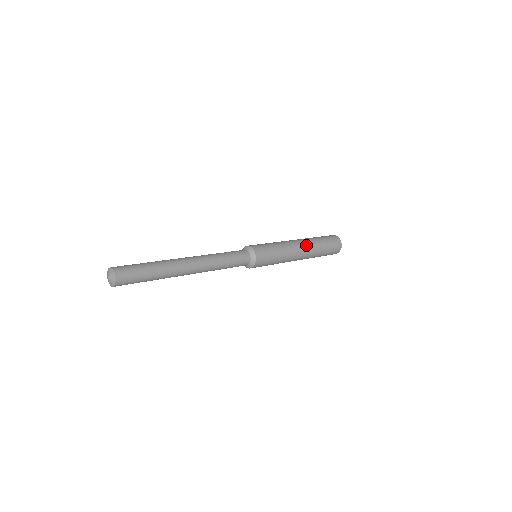
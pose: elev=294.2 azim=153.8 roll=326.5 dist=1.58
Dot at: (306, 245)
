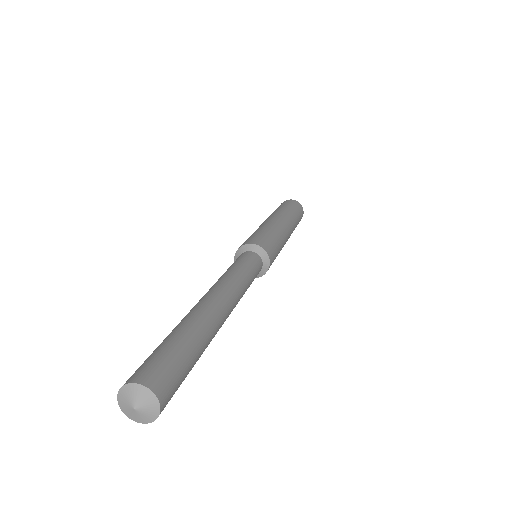
Dot at: occluded
